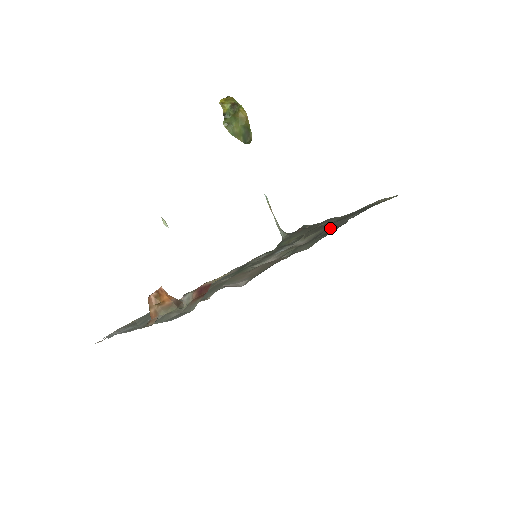
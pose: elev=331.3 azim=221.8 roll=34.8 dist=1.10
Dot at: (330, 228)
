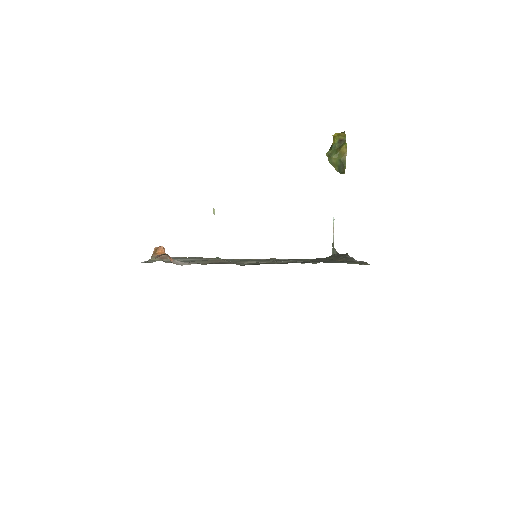
Dot at: occluded
